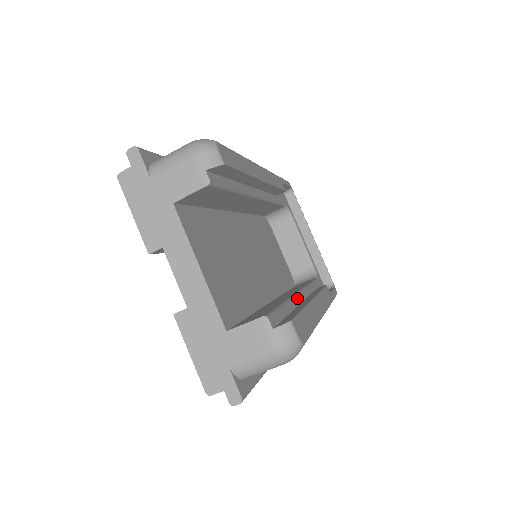
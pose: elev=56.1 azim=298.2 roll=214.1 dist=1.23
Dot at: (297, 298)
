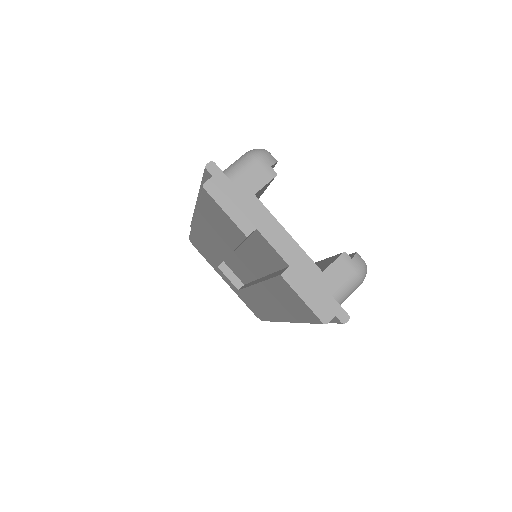
Dot at: occluded
